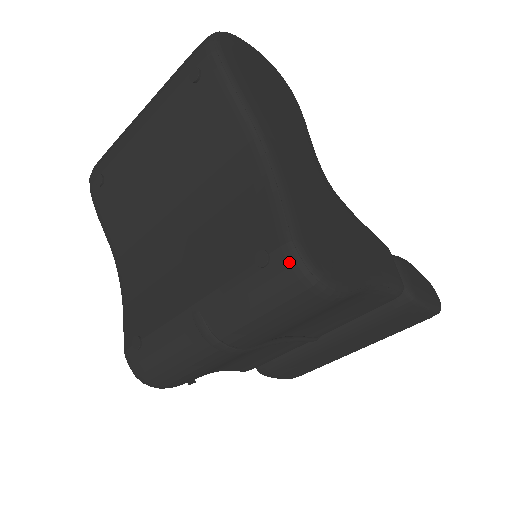
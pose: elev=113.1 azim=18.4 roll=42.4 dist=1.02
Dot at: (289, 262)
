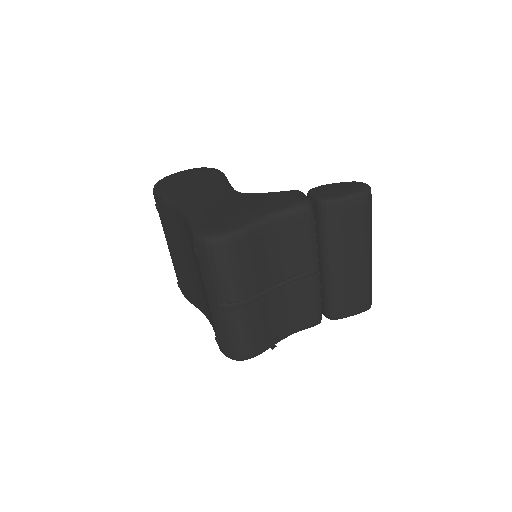
Dot at: (198, 243)
